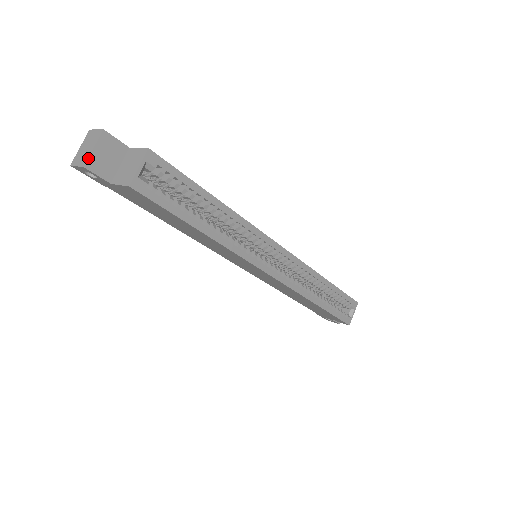
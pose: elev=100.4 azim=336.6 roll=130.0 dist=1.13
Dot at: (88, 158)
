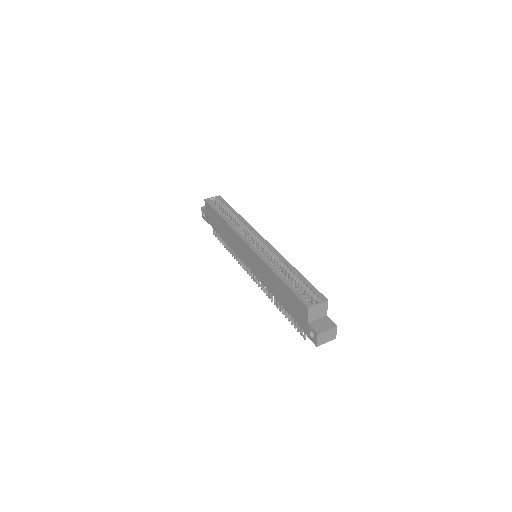
Dot at: occluded
